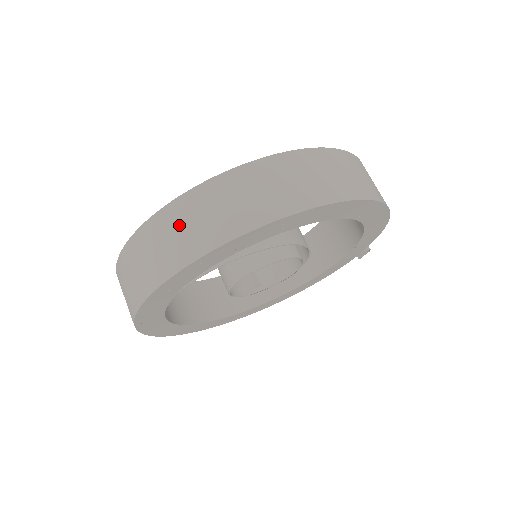
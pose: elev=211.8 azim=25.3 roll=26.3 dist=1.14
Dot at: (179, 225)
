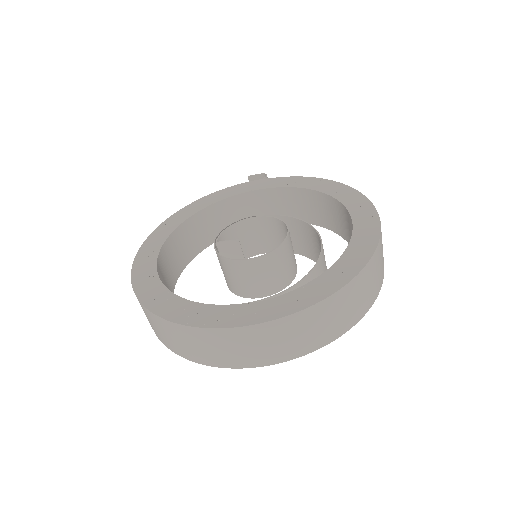
Dot at: (334, 313)
